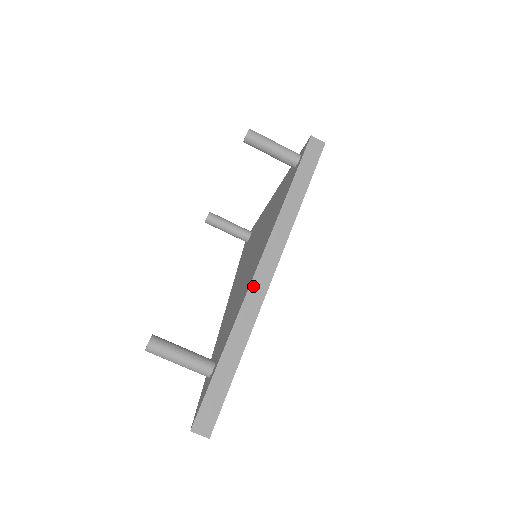
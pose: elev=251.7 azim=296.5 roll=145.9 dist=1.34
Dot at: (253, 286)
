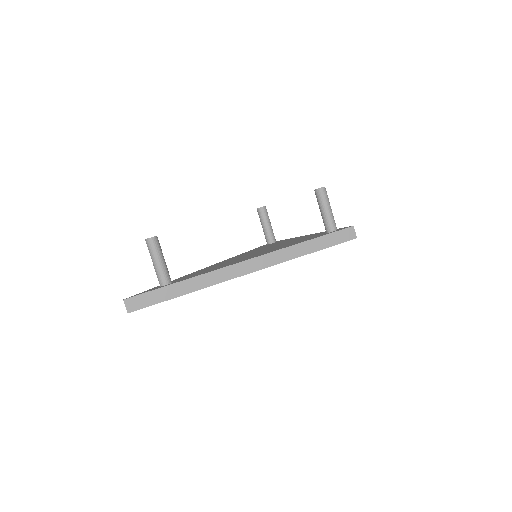
Dot at: (231, 268)
